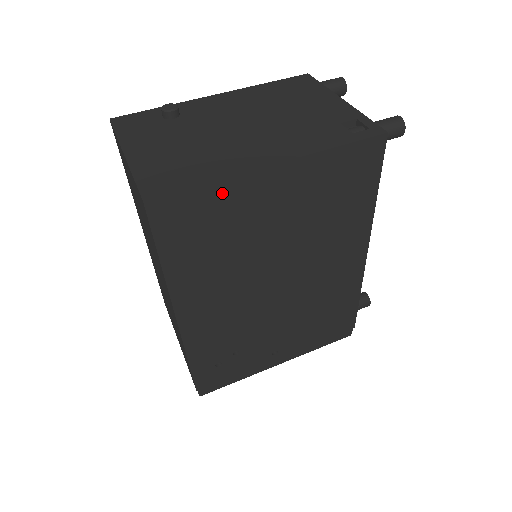
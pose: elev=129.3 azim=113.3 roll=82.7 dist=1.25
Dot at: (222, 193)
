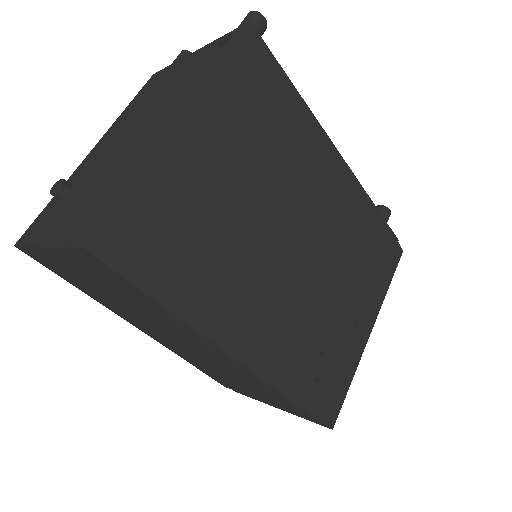
Dot at: (155, 184)
